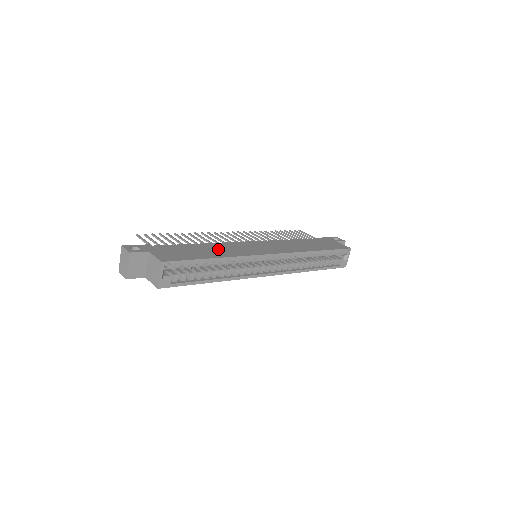
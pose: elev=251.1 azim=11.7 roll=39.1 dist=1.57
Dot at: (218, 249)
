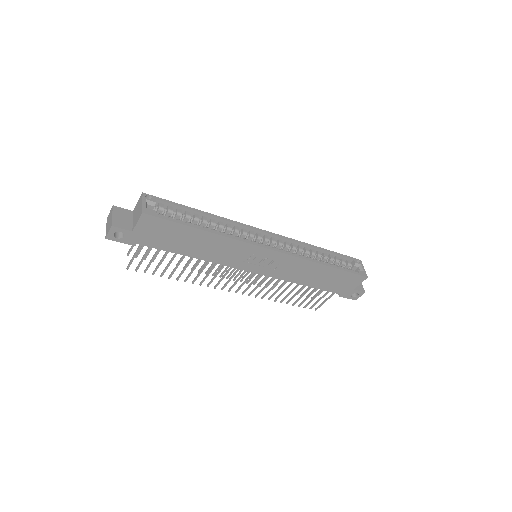
Dot at: occluded
